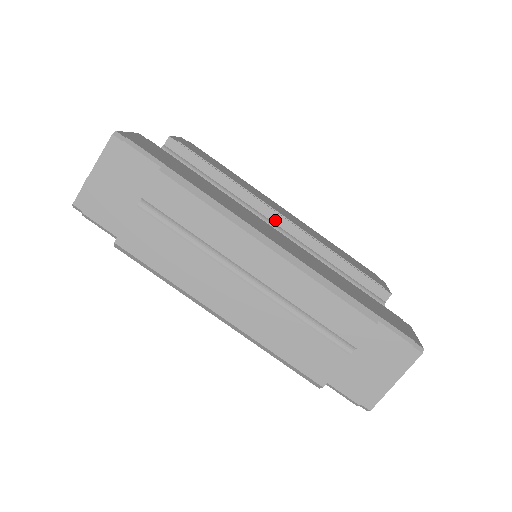
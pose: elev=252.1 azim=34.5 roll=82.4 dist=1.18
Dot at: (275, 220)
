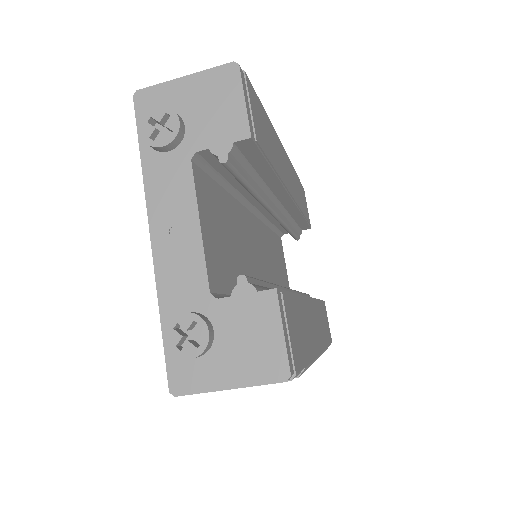
Dot at: (283, 200)
